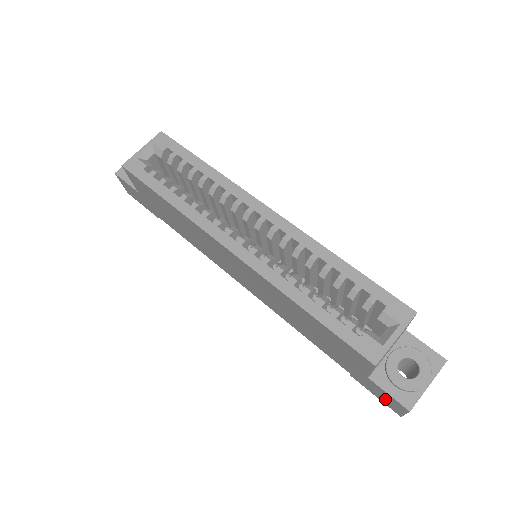
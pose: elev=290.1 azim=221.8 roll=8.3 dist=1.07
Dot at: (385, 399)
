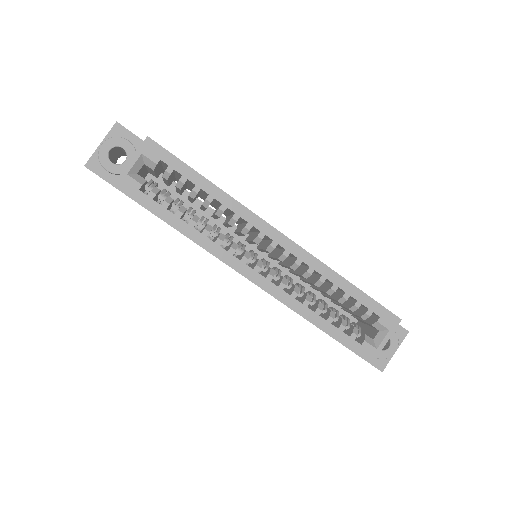
Dot at: occluded
